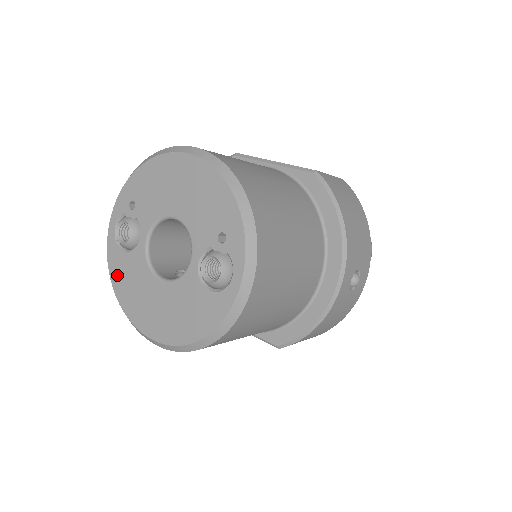
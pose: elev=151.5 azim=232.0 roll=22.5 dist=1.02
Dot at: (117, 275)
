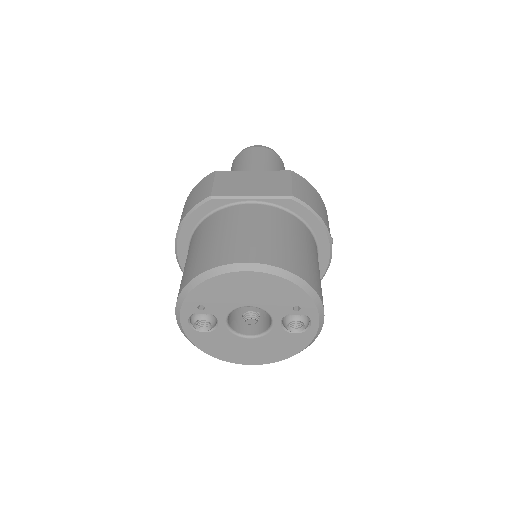
Dot at: (205, 345)
